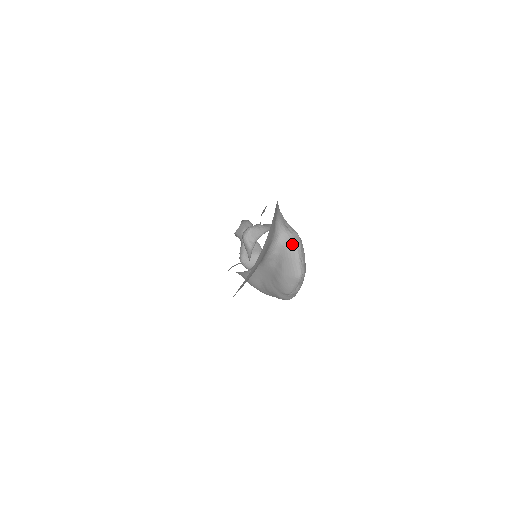
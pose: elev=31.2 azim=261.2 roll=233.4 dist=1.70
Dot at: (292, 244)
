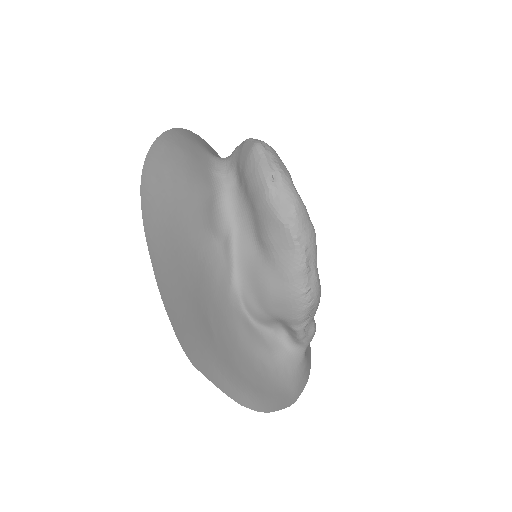
Dot at: occluded
